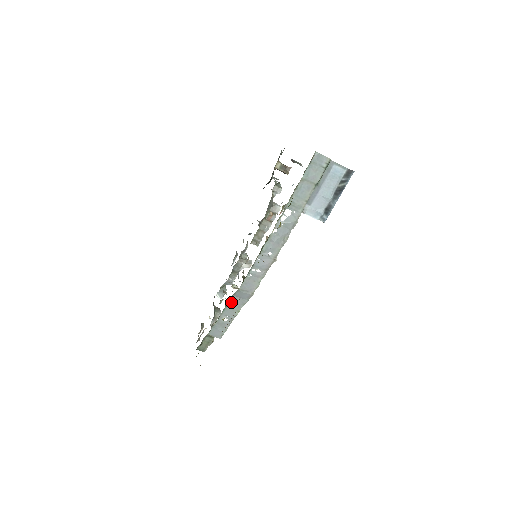
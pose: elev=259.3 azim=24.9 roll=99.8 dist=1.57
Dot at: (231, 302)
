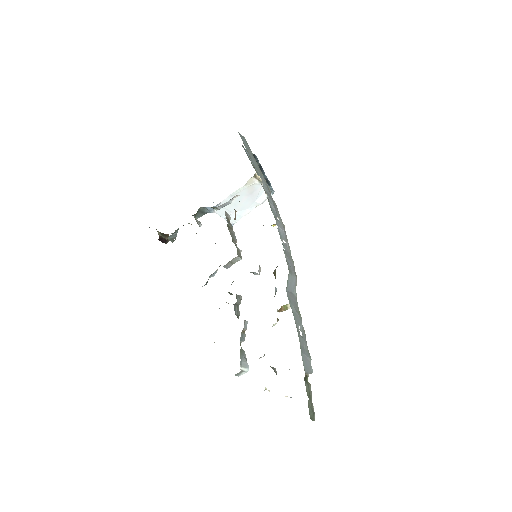
Dot at: (290, 302)
